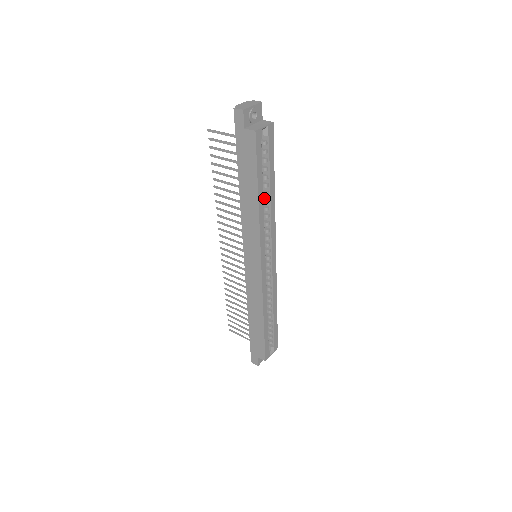
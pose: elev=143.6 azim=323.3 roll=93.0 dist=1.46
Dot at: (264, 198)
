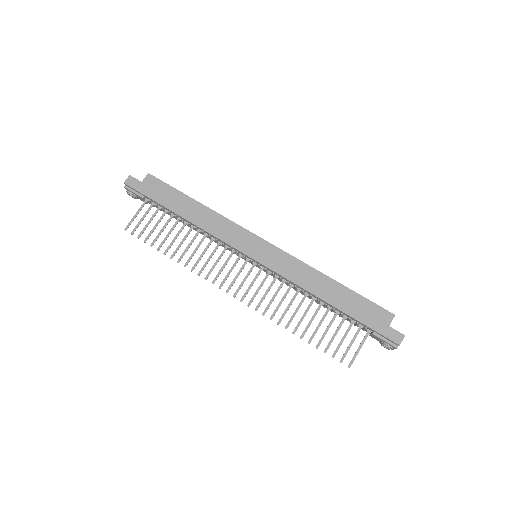
Dot at: occluded
